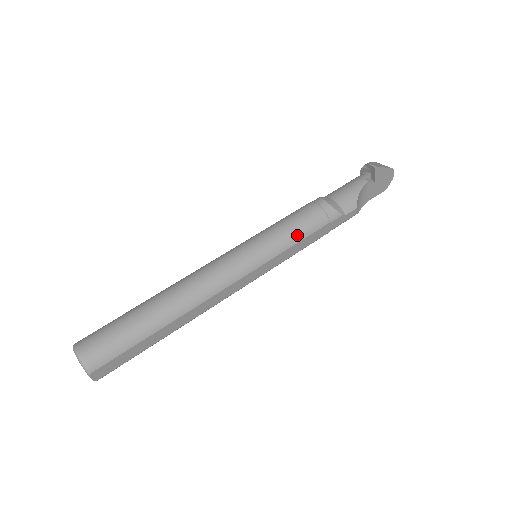
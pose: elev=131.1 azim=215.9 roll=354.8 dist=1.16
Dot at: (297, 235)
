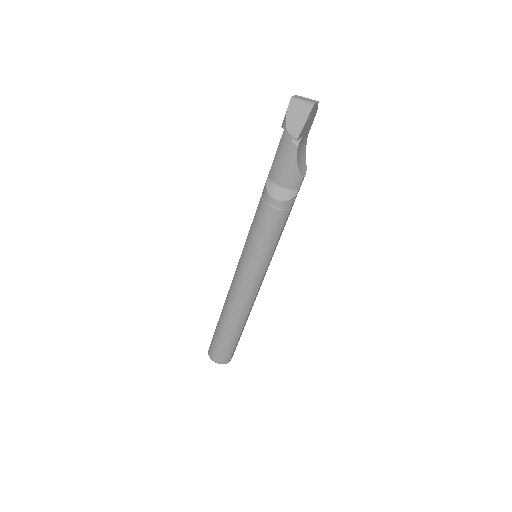
Dot at: (274, 239)
